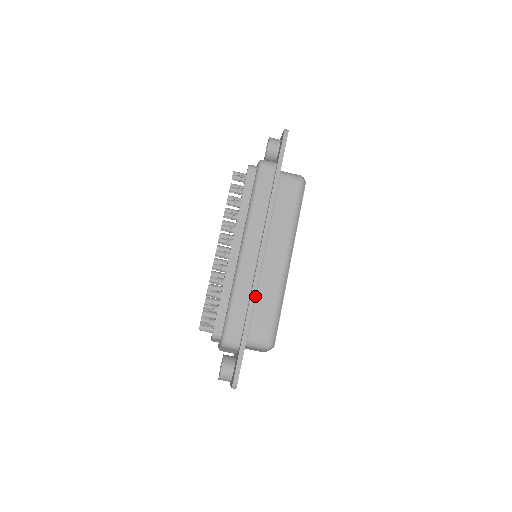
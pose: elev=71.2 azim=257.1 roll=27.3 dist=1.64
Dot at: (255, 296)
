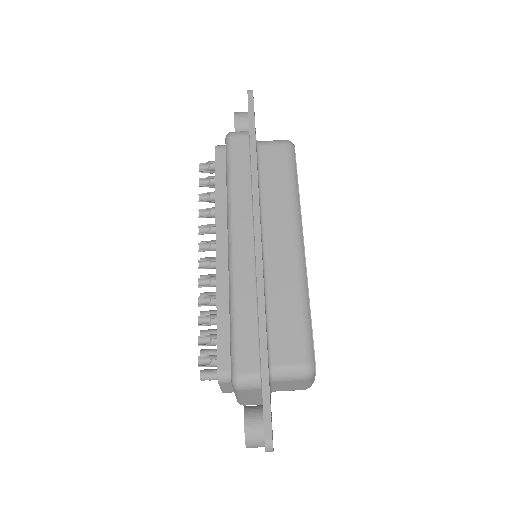
Dot at: (266, 303)
